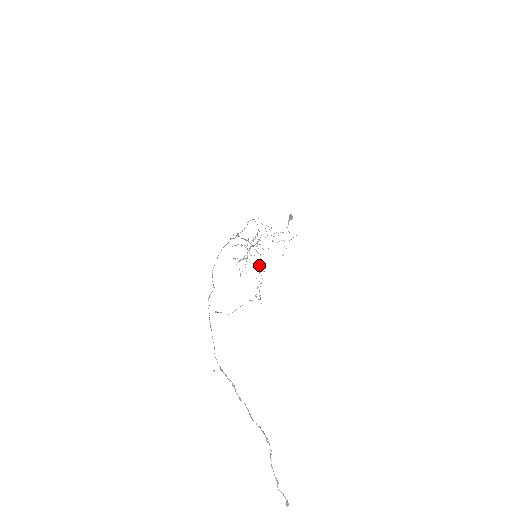
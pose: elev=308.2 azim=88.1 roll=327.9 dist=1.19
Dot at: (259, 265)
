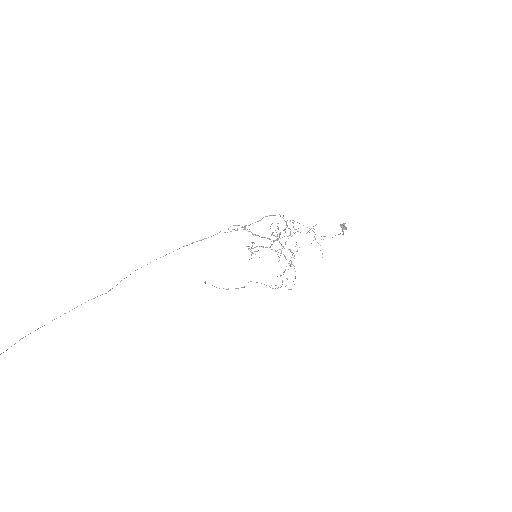
Dot at: occluded
